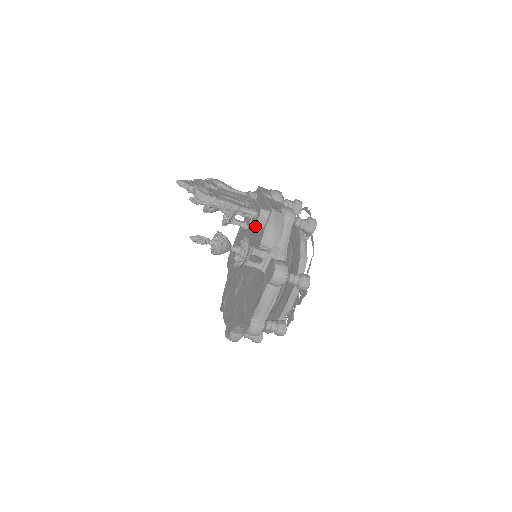
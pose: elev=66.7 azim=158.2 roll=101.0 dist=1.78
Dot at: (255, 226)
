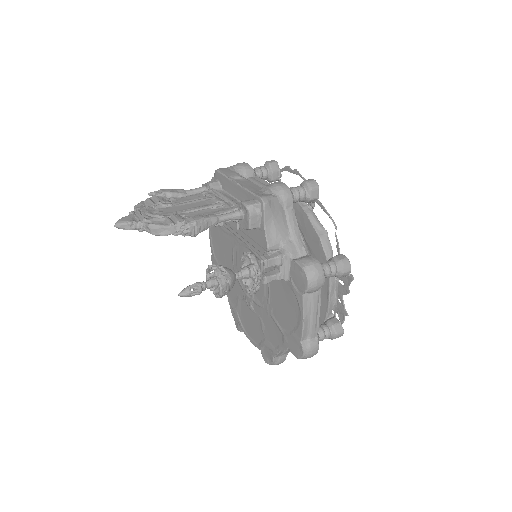
Dot at: occluded
